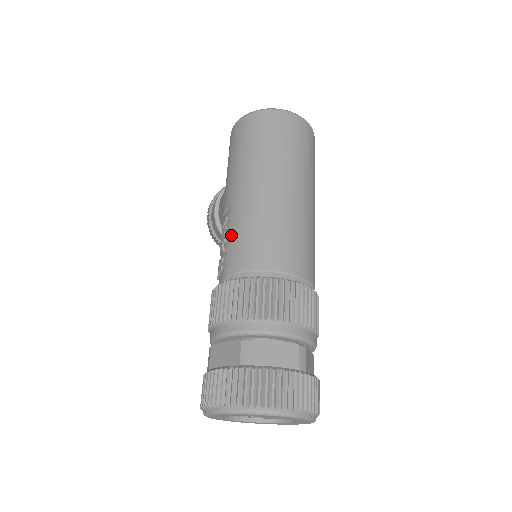
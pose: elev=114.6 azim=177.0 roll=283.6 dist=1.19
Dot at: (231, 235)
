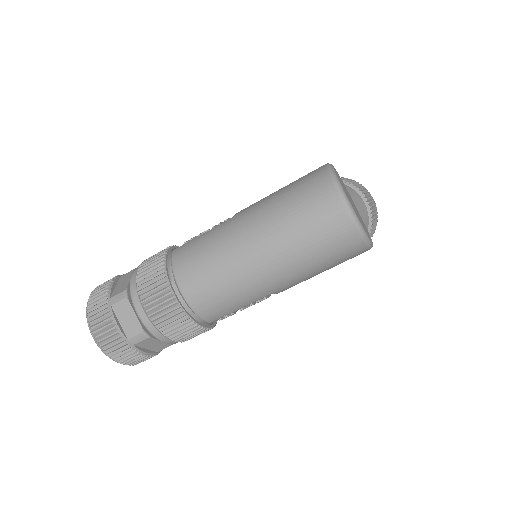
Dot at: (204, 235)
